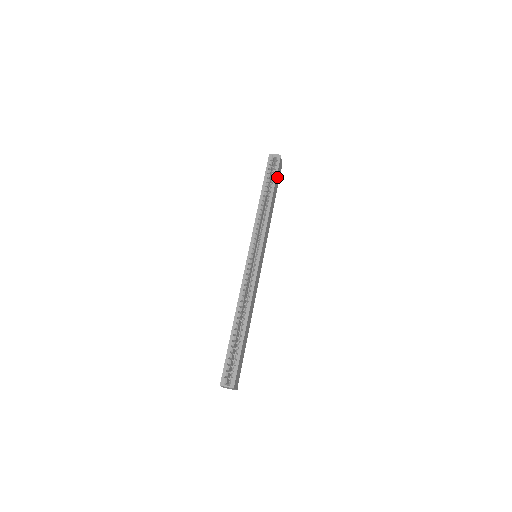
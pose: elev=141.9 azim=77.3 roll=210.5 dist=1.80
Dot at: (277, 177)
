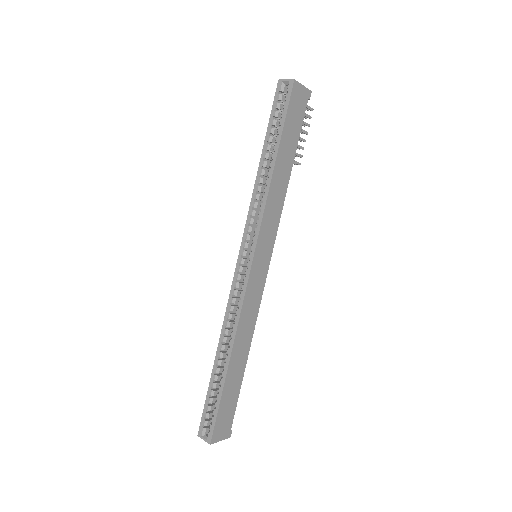
Dot at: (290, 121)
